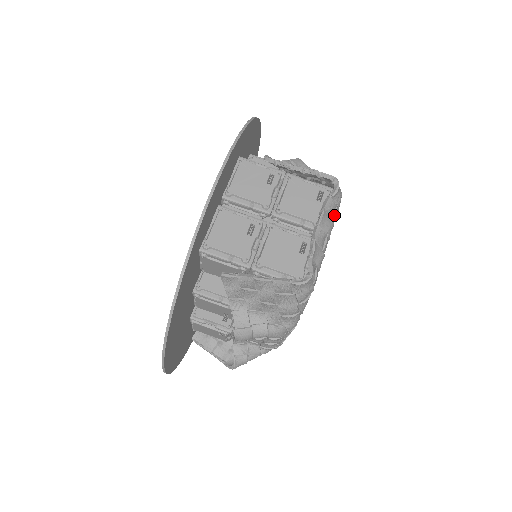
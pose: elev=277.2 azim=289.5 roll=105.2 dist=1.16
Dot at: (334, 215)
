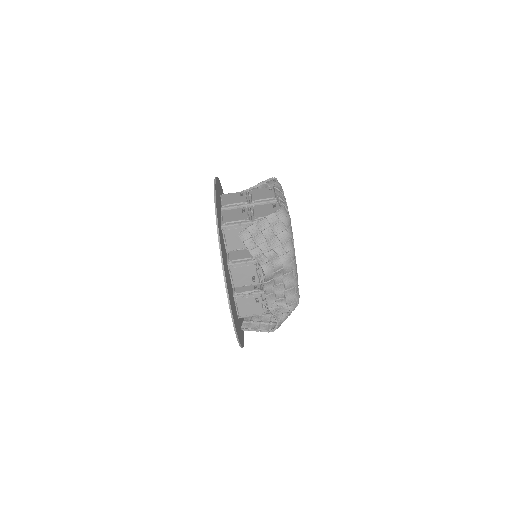
Dot at: (282, 192)
